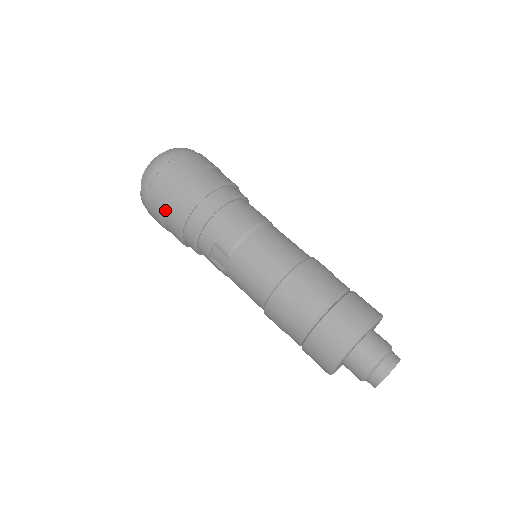
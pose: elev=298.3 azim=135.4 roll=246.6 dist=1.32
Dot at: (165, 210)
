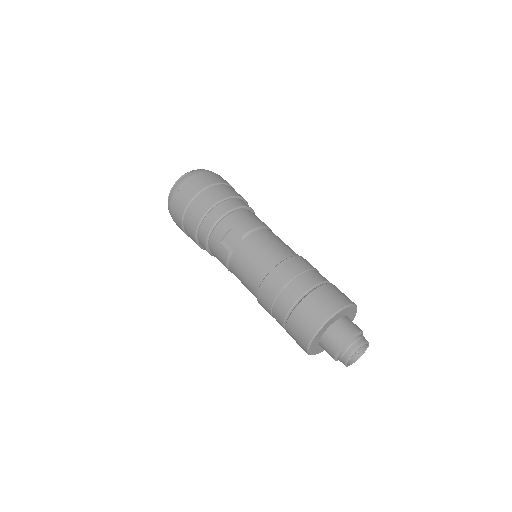
Dot at: (195, 199)
